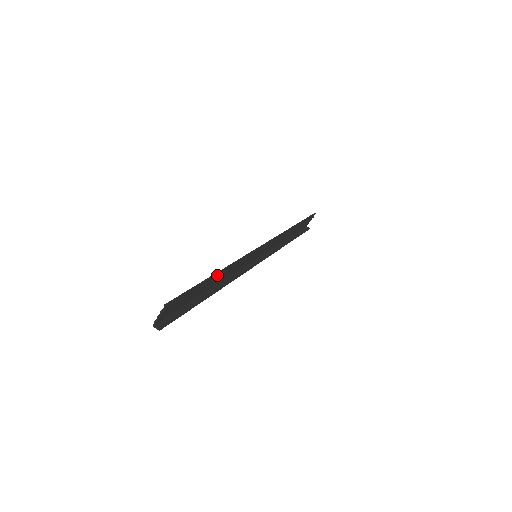
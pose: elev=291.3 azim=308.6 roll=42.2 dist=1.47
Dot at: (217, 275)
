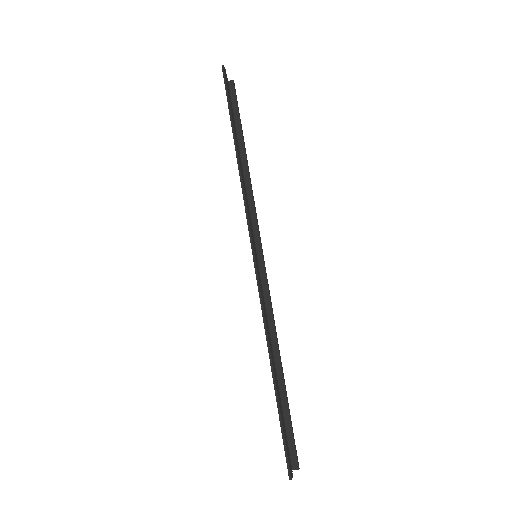
Dot at: (274, 371)
